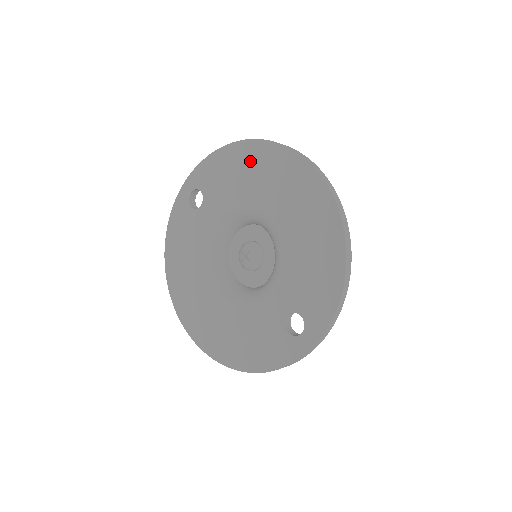
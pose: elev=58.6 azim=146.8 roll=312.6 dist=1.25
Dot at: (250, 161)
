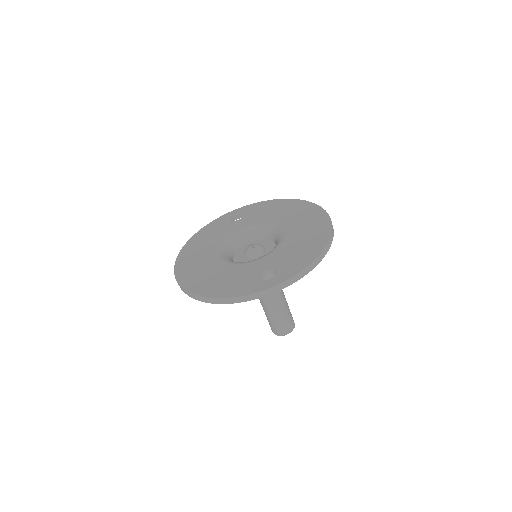
Dot at: (287, 206)
